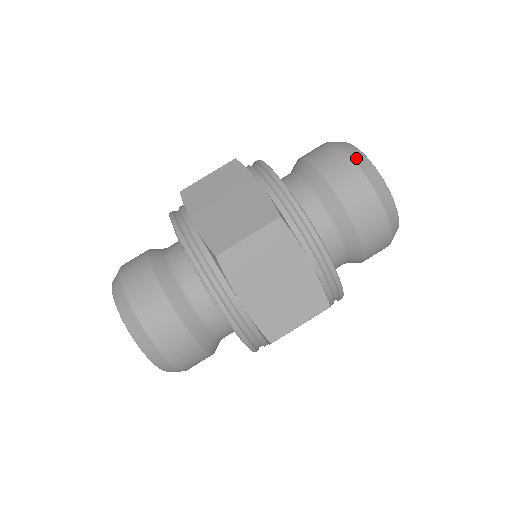
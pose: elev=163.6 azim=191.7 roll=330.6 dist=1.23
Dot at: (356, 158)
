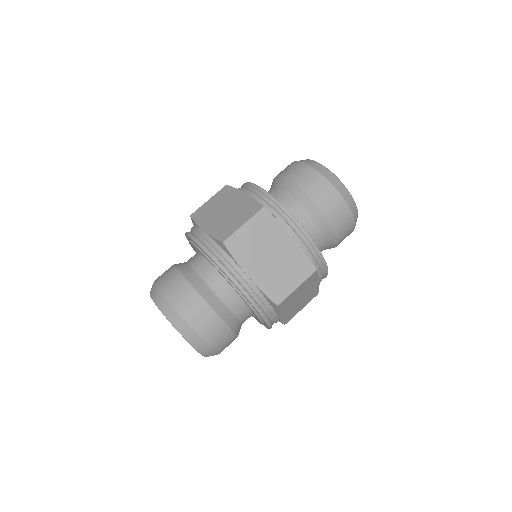
Dot at: (346, 198)
